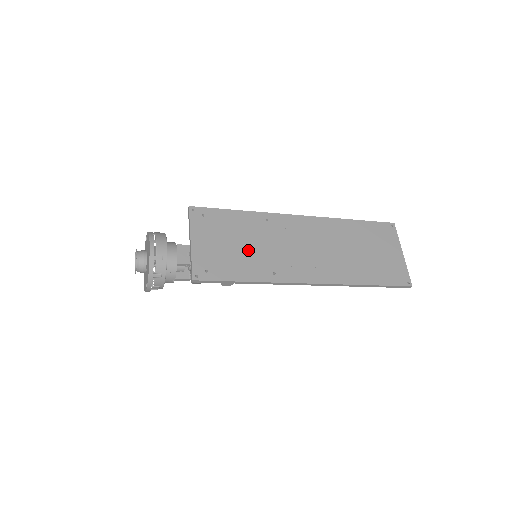
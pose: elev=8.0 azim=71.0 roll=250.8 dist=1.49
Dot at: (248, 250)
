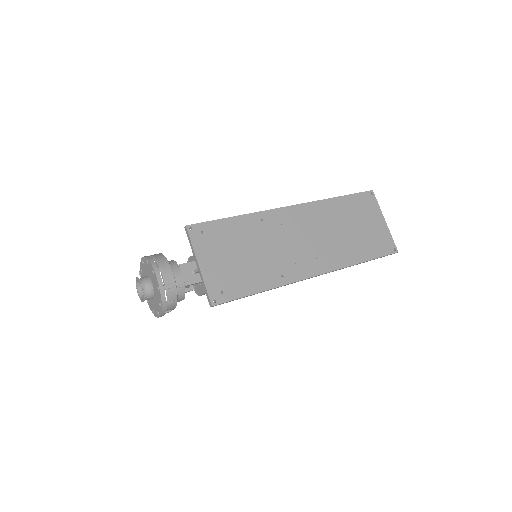
Dot at: (253, 258)
